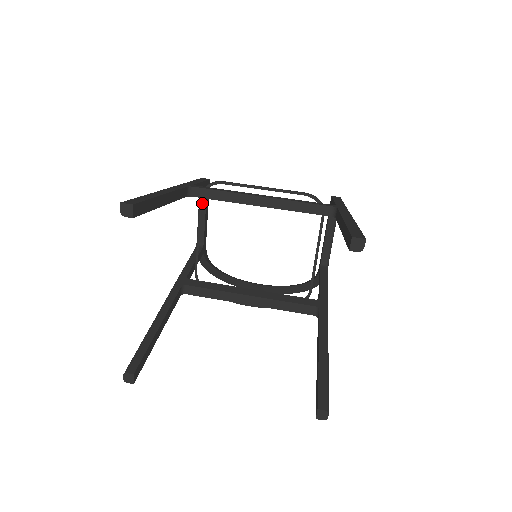
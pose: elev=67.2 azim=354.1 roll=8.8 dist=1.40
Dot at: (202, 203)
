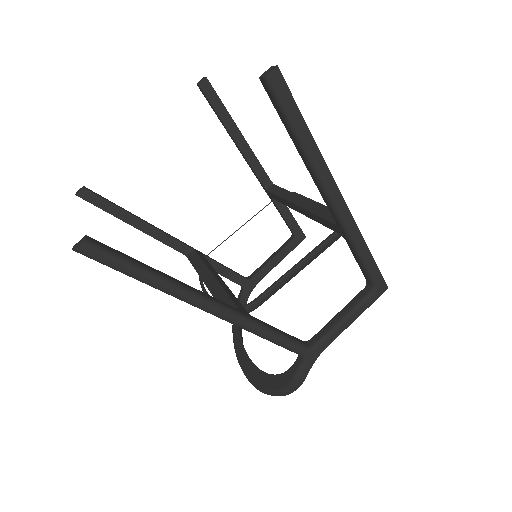
Dot at: (282, 246)
